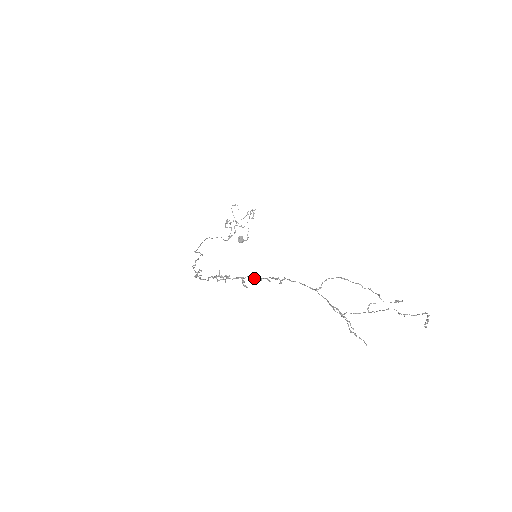
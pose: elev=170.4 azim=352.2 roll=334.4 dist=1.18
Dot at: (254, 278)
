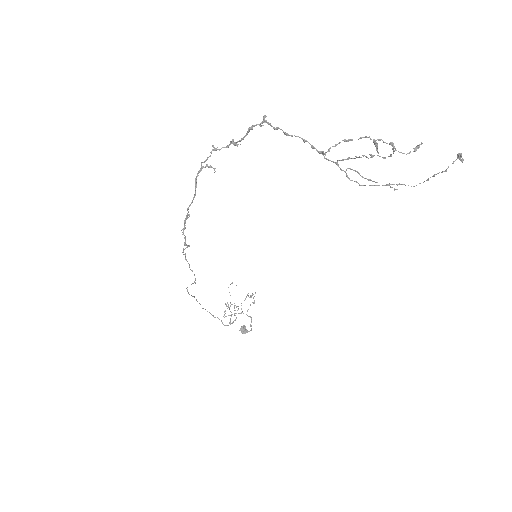
Dot at: (245, 136)
